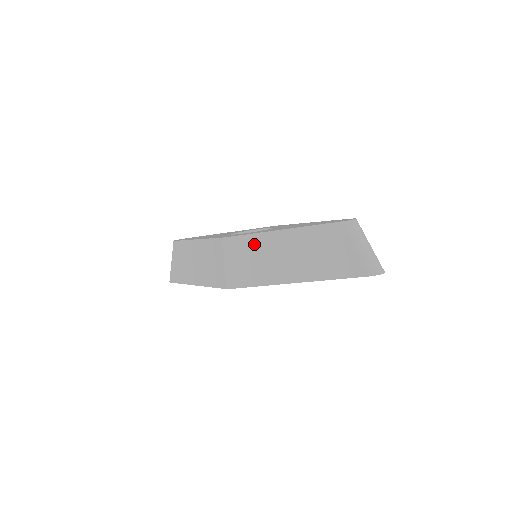
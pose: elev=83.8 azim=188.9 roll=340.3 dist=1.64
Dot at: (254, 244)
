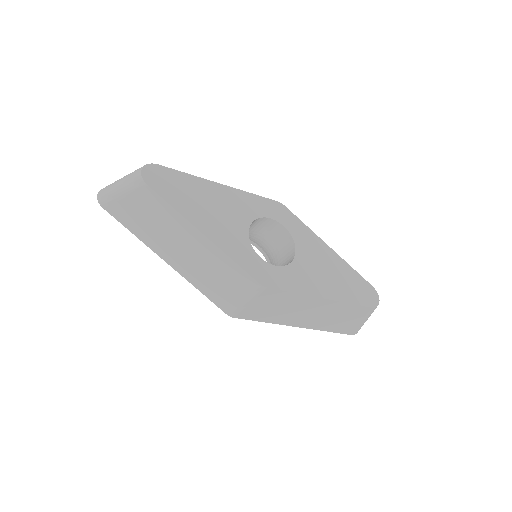
Dot at: (289, 299)
